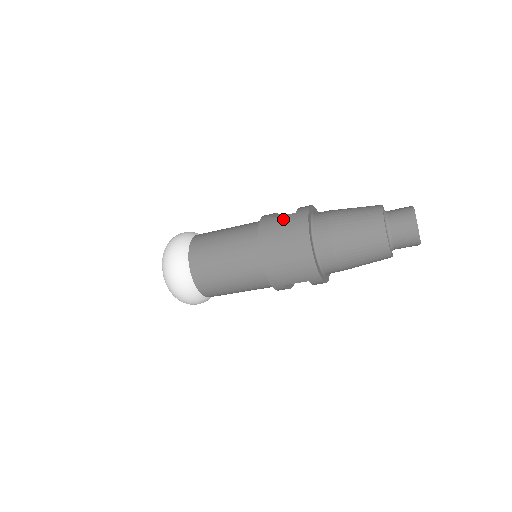
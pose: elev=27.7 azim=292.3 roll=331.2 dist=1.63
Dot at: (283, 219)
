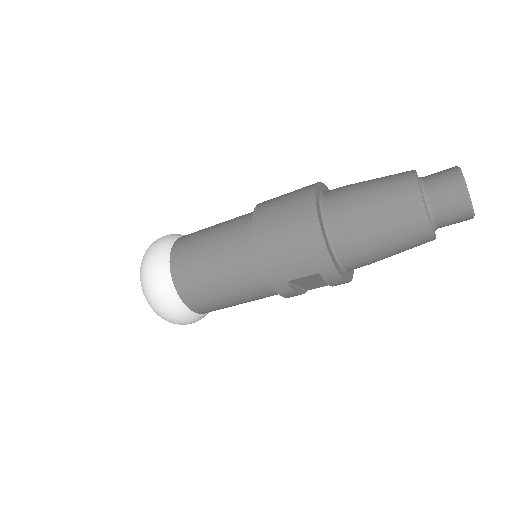
Dot at: (285, 195)
